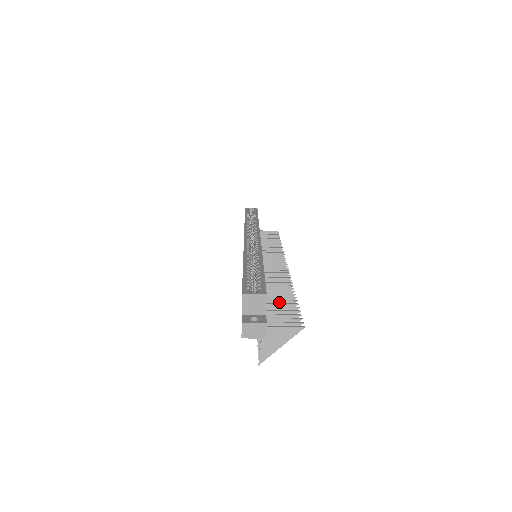
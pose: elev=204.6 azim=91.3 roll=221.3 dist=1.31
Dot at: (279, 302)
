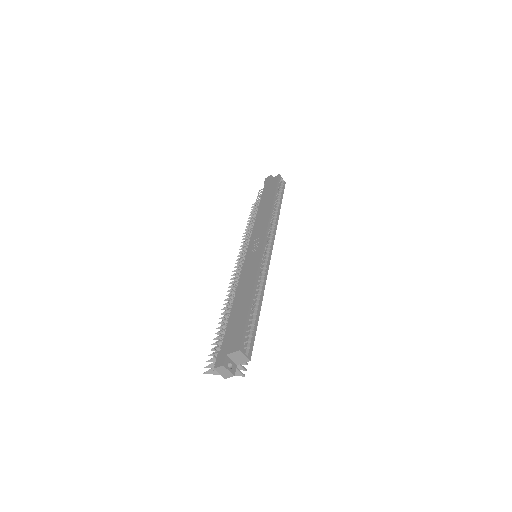
Dot at: occluded
